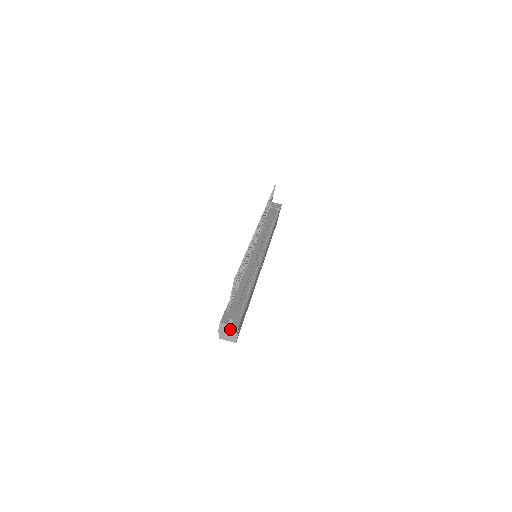
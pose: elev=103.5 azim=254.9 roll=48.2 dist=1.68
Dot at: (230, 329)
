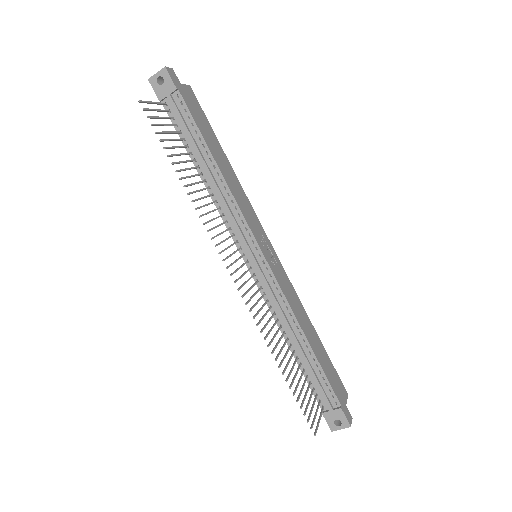
Dot at: (343, 426)
